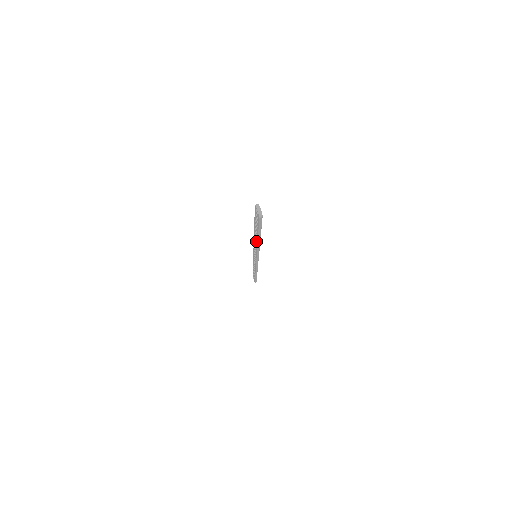
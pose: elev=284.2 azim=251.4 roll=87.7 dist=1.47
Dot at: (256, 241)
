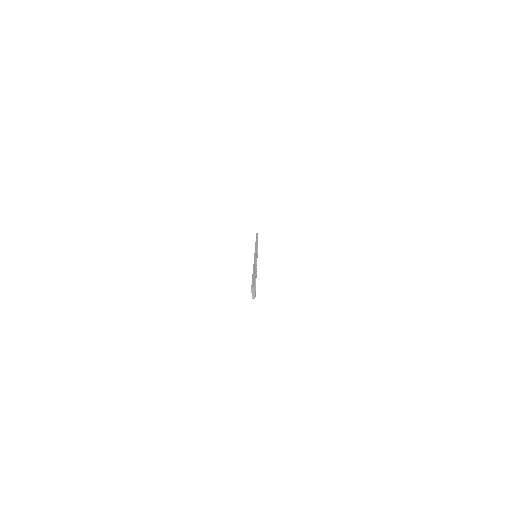
Dot at: occluded
